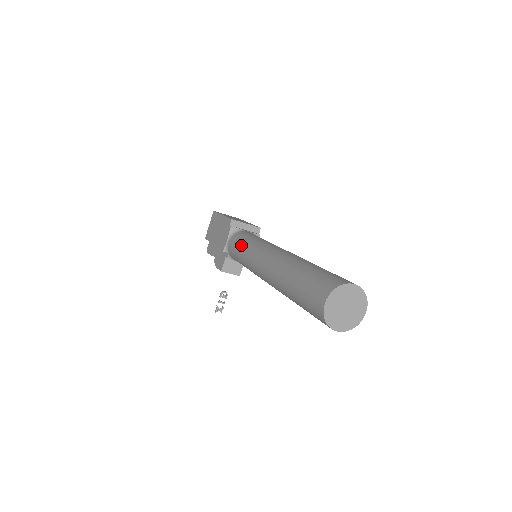
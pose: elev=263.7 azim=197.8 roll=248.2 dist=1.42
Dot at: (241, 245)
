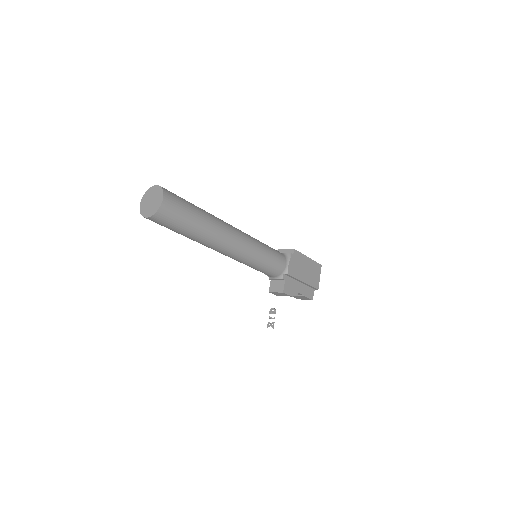
Dot at: occluded
